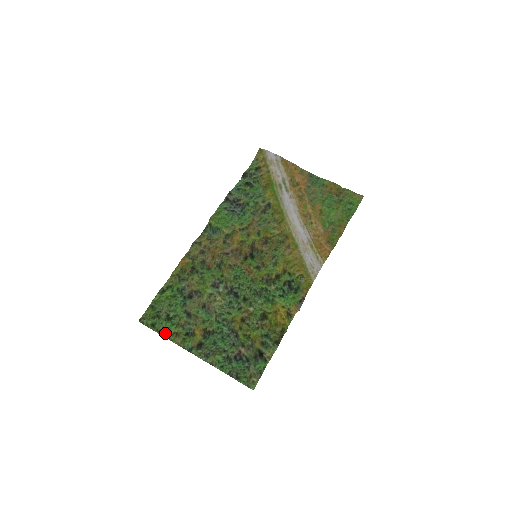
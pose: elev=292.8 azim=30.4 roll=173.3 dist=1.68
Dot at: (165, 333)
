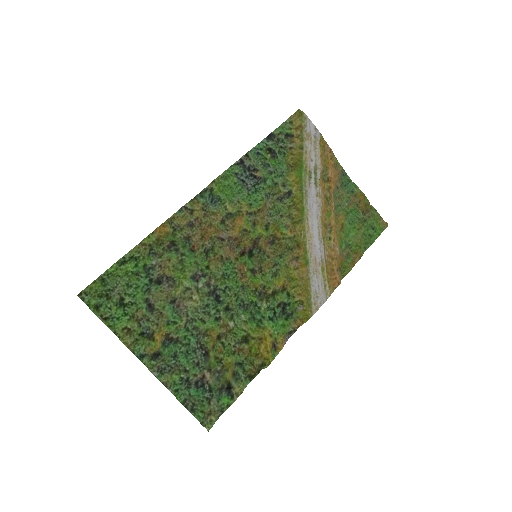
Dot at: (112, 324)
